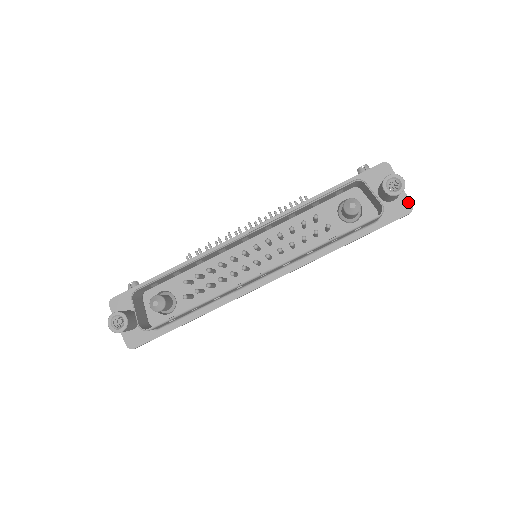
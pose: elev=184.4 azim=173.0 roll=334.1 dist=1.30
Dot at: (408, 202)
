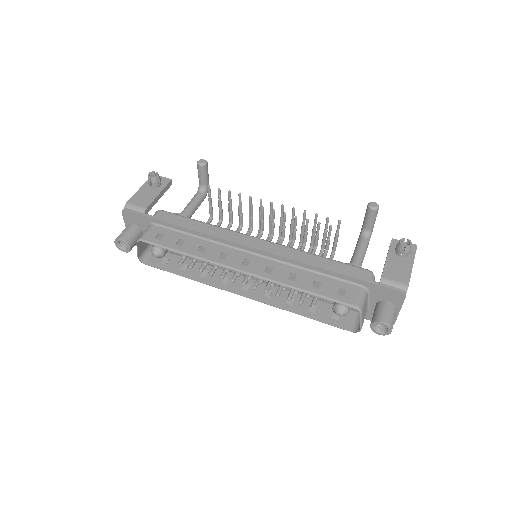
Dot at: occluded
